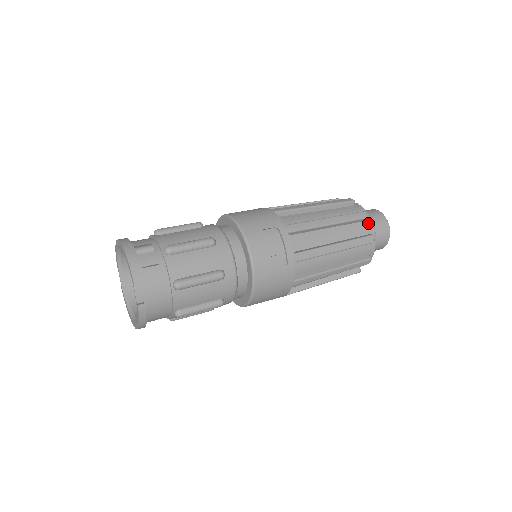
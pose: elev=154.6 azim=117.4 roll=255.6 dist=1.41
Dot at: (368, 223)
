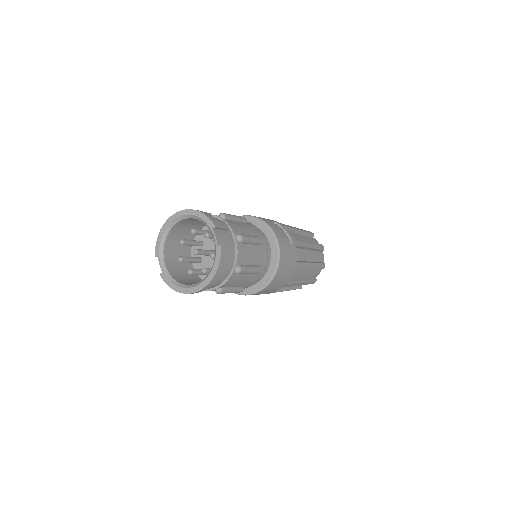
Dot at: (315, 240)
